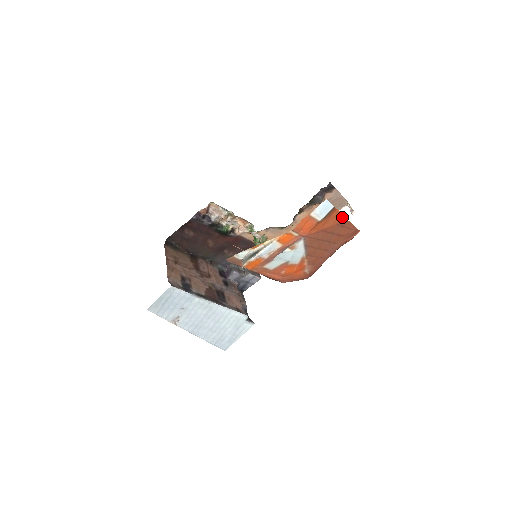
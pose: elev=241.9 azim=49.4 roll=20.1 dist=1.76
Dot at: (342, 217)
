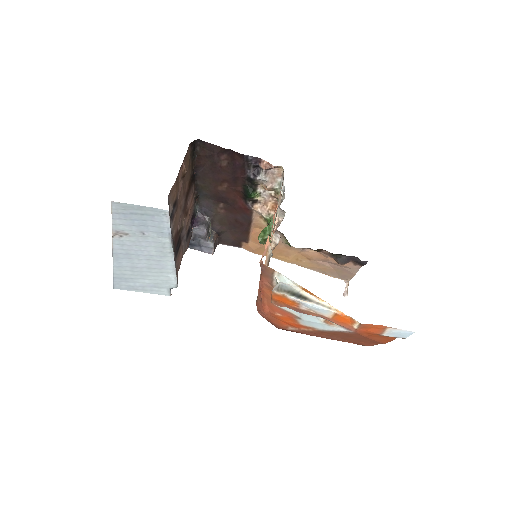
Dot at: (388, 341)
